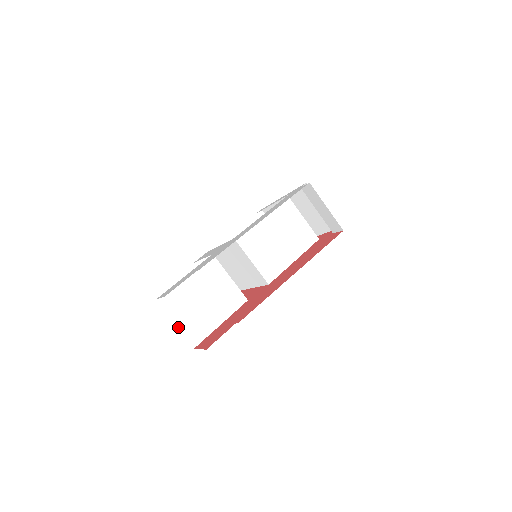
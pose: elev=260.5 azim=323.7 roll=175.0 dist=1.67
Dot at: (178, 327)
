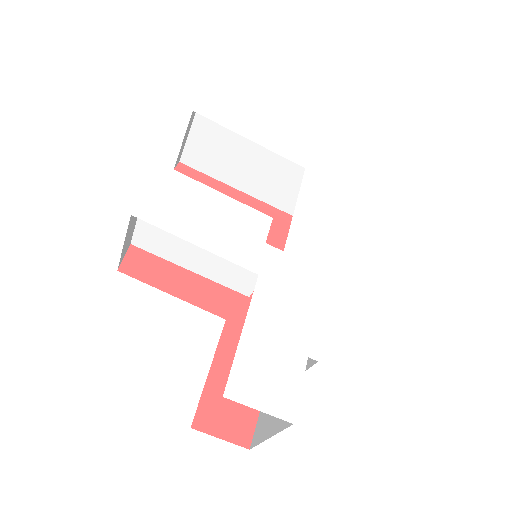
Dot at: occluded
